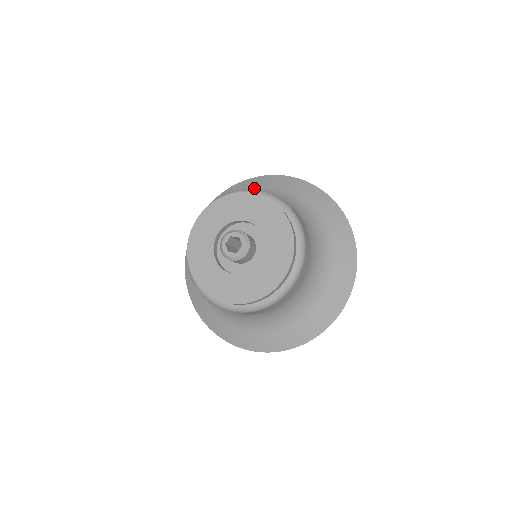
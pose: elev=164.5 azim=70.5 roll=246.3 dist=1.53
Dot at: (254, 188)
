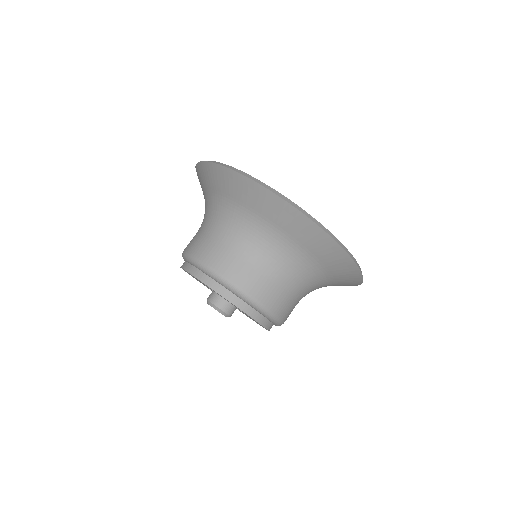
Dot at: (223, 191)
